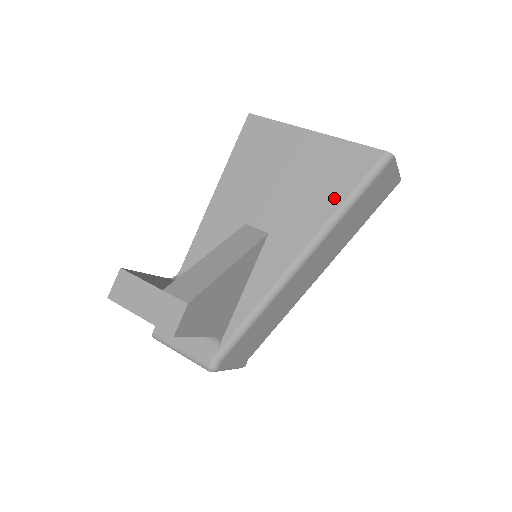
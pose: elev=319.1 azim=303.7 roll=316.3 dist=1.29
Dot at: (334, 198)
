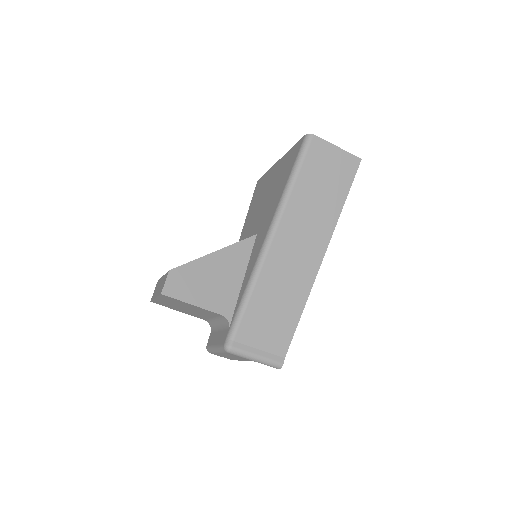
Dot at: (283, 184)
